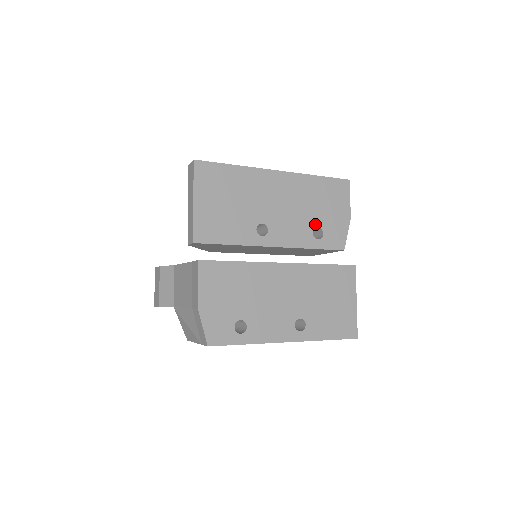
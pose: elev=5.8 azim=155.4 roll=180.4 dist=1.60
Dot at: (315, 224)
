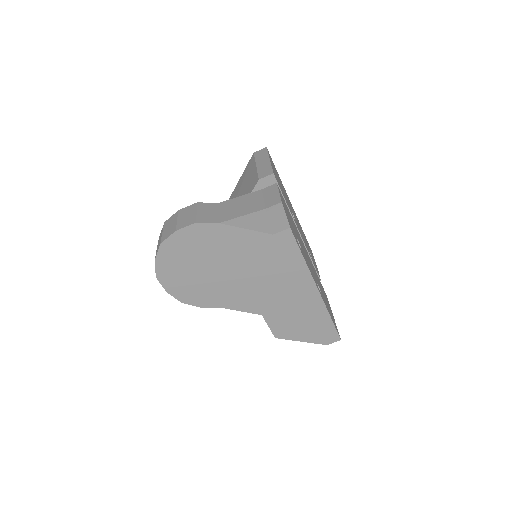
Dot at: (308, 249)
